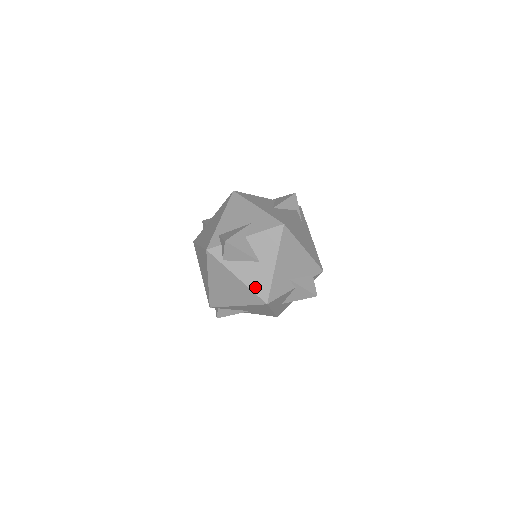
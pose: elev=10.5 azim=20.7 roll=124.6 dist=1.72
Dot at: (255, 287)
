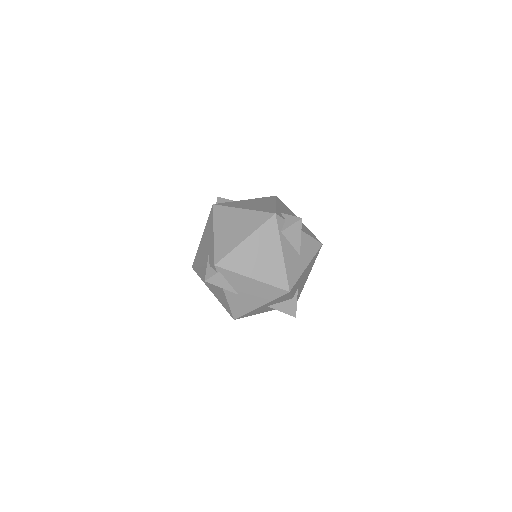
Dot at: (289, 271)
